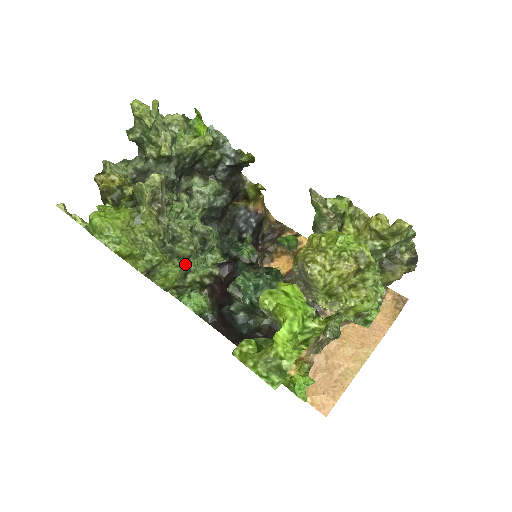
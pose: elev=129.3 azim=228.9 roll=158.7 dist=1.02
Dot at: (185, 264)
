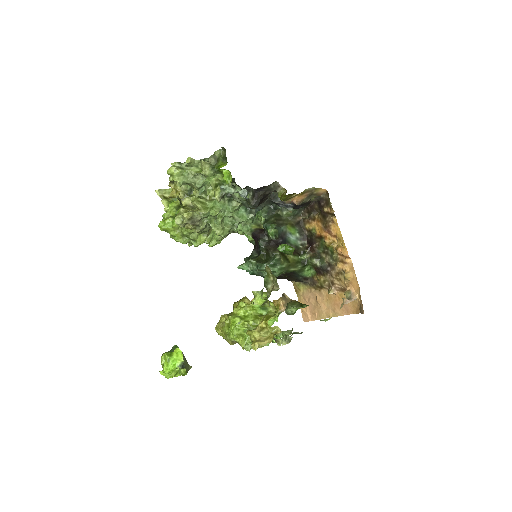
Dot at: occluded
